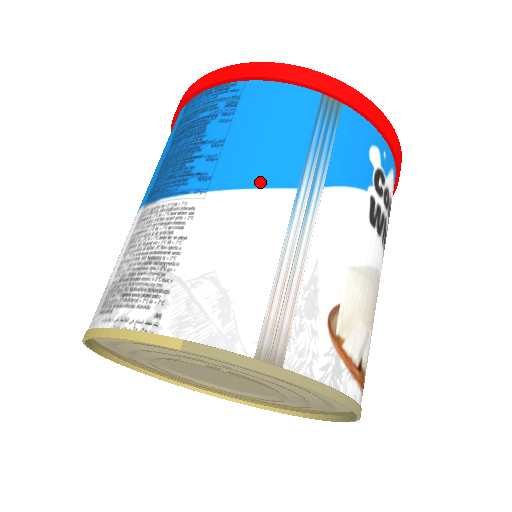
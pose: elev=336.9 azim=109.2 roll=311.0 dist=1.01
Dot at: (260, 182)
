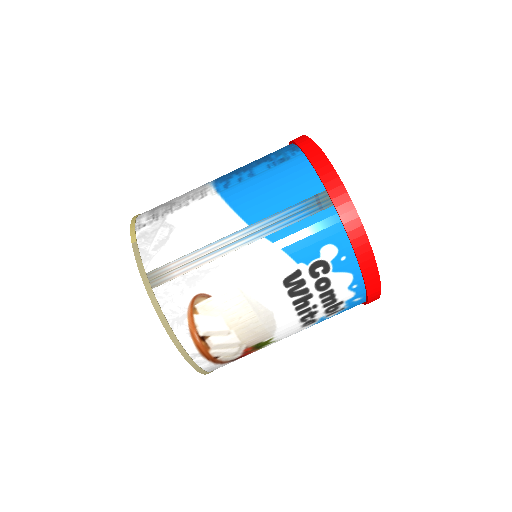
Dot at: (237, 207)
